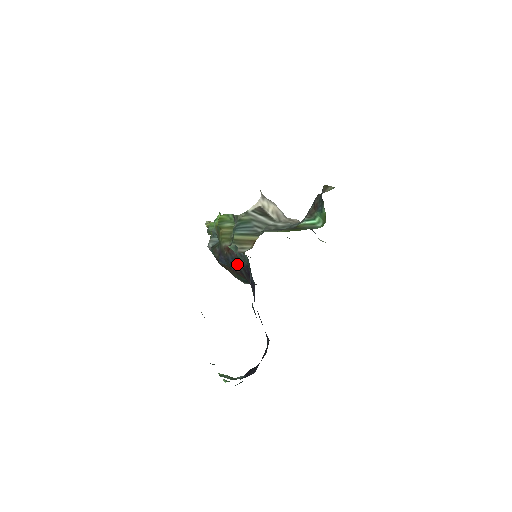
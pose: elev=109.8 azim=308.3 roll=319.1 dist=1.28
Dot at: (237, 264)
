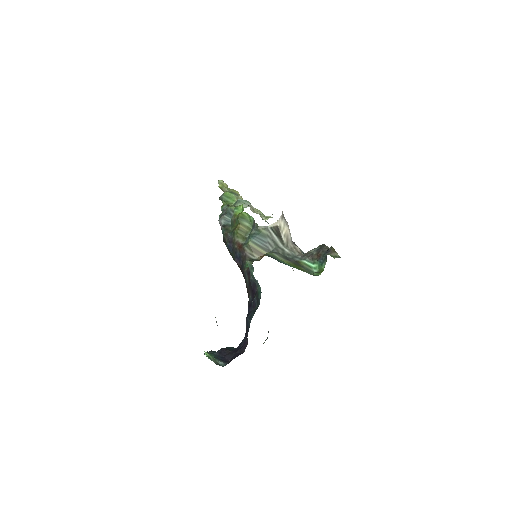
Dot at: (242, 261)
